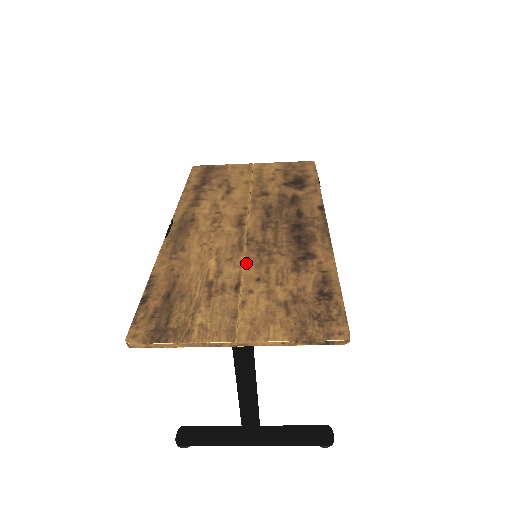
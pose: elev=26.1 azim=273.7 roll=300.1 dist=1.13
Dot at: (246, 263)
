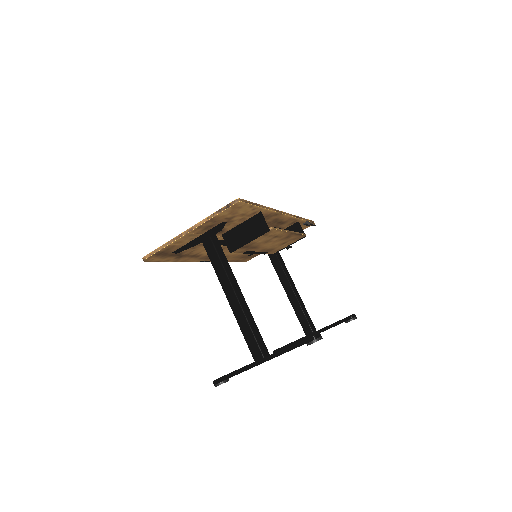
Dot at: occluded
